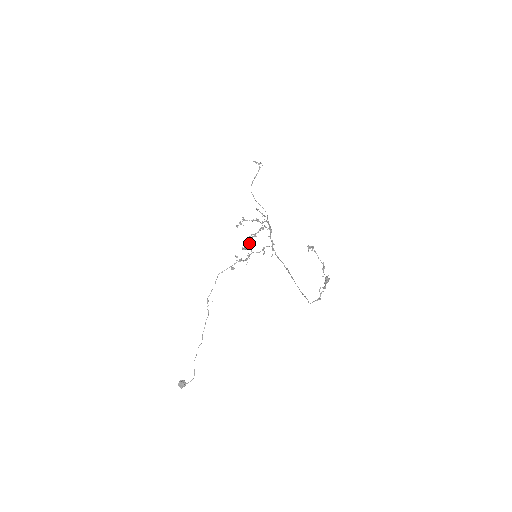
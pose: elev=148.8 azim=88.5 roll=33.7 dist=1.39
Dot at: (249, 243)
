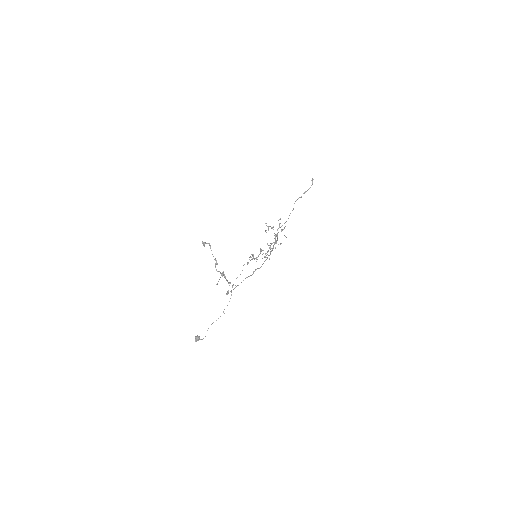
Dot at: (270, 247)
